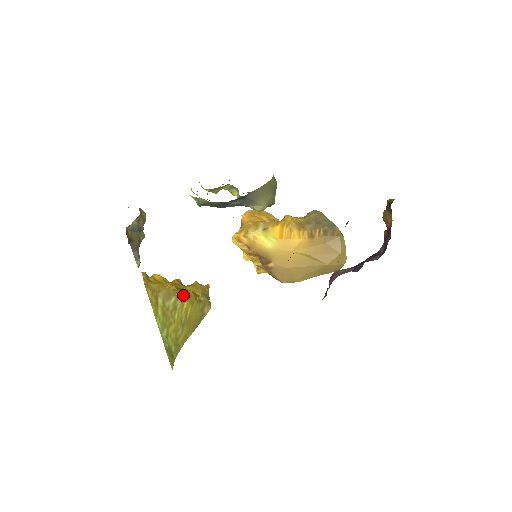
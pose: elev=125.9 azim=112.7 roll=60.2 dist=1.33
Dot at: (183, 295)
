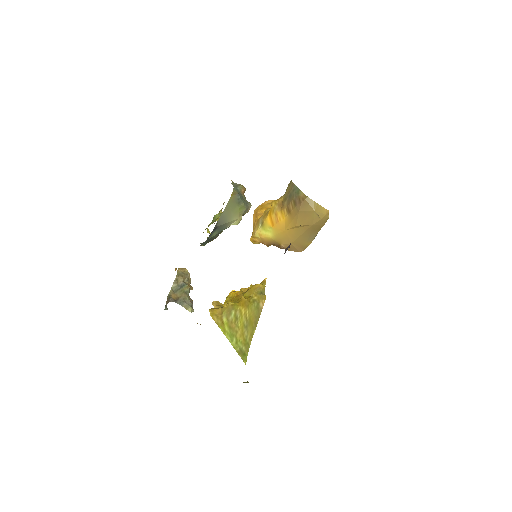
Dot at: (239, 305)
